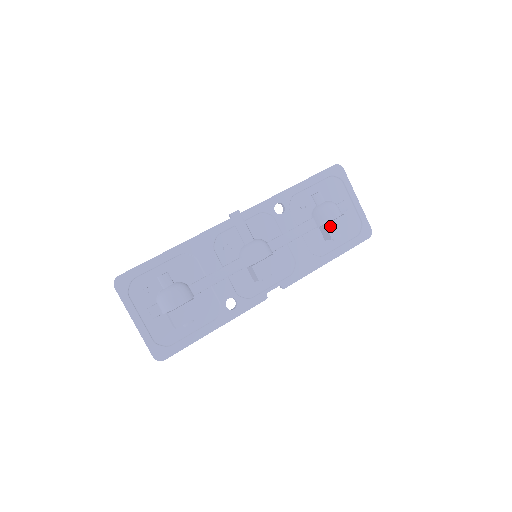
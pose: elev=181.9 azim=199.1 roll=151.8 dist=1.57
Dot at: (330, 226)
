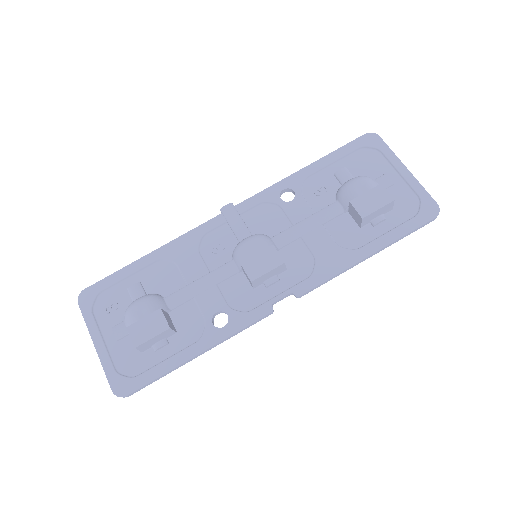
Dot at: (358, 202)
